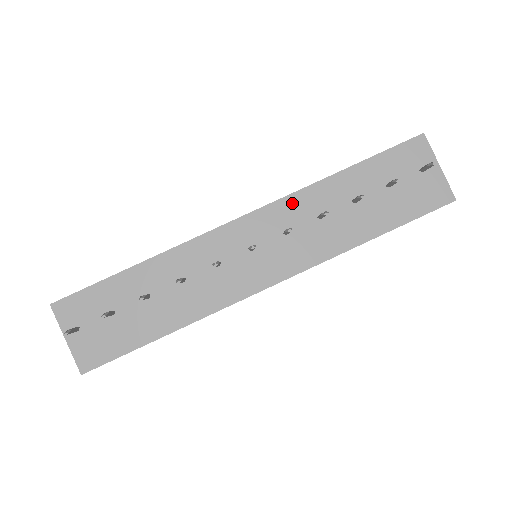
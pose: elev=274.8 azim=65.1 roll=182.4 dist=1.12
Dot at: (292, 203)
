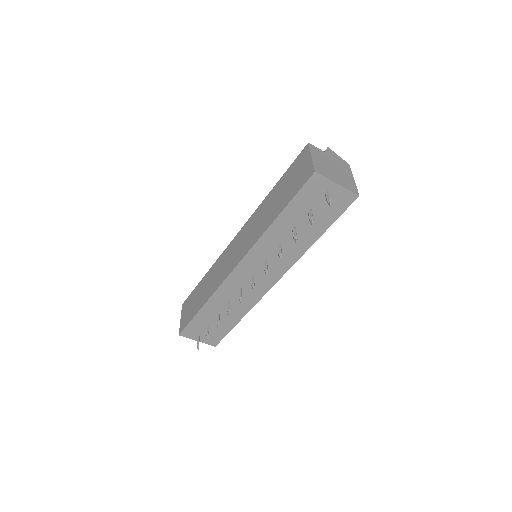
Dot at: (258, 248)
